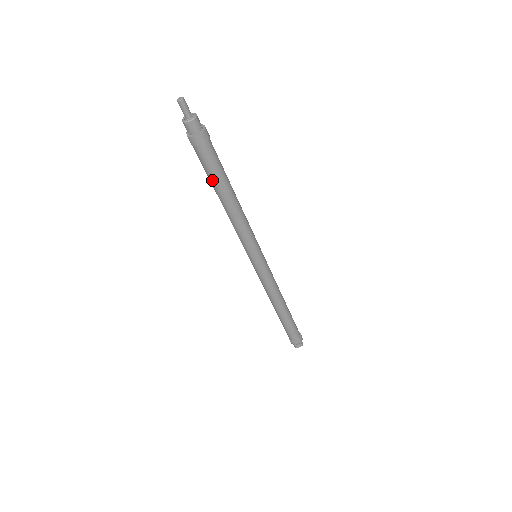
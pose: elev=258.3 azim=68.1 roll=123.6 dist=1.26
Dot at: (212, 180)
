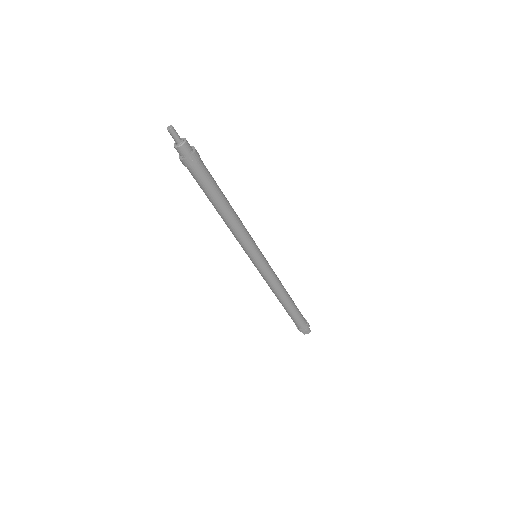
Dot at: (205, 193)
